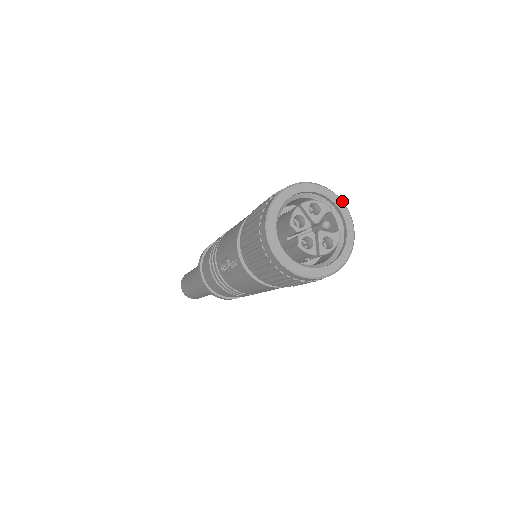
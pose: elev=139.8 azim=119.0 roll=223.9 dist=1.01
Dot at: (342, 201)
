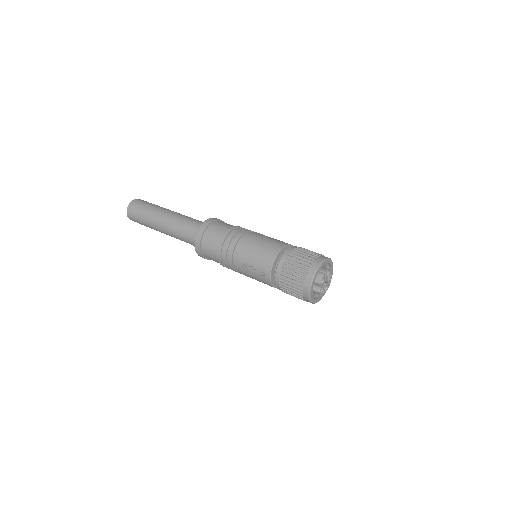
Dot at: occluded
